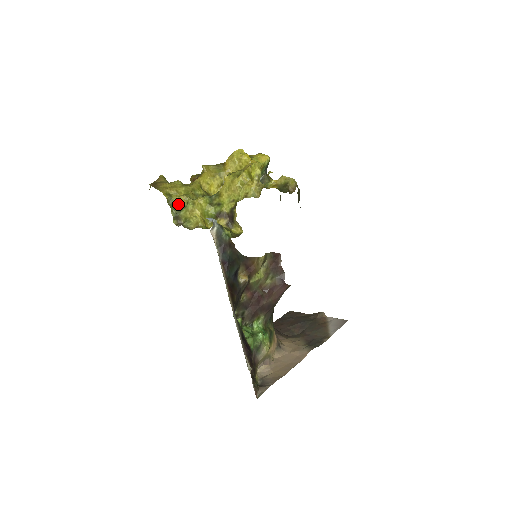
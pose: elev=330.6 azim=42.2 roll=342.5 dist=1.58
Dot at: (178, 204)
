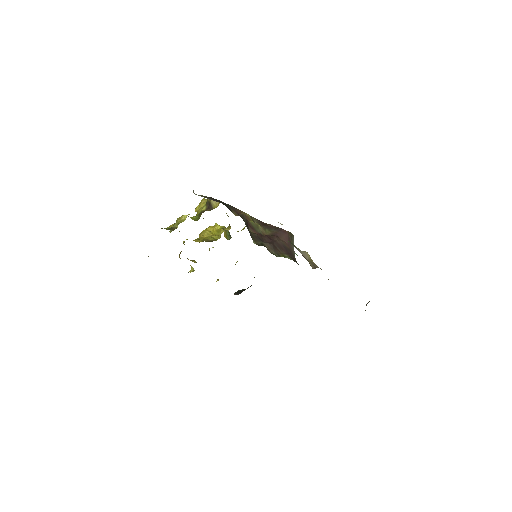
Dot at: occluded
